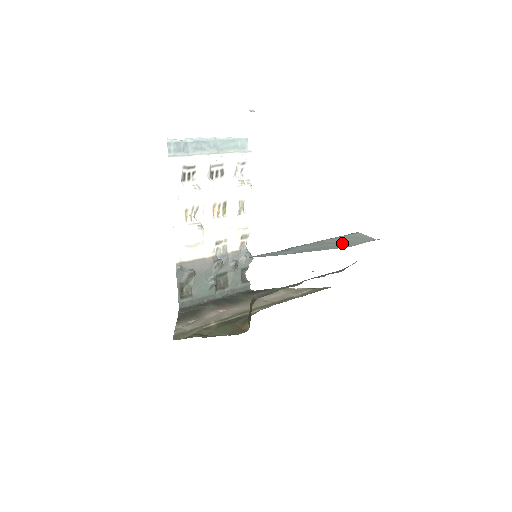
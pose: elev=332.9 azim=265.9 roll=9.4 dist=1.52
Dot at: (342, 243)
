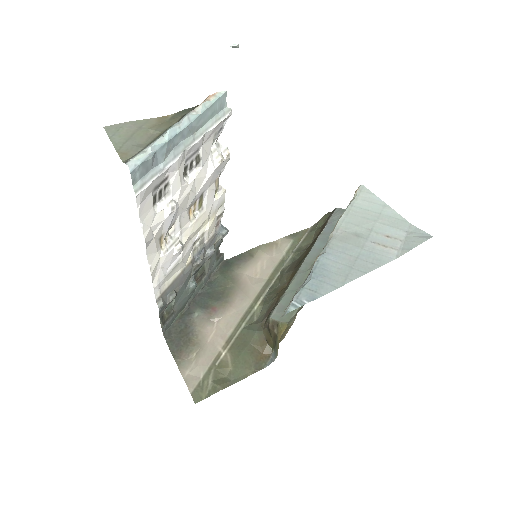
Dot at: (376, 239)
